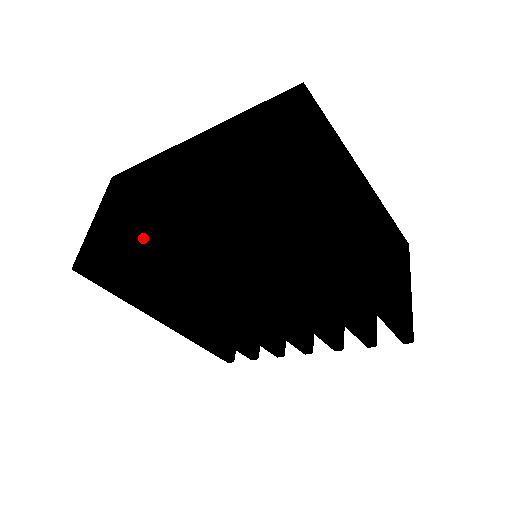
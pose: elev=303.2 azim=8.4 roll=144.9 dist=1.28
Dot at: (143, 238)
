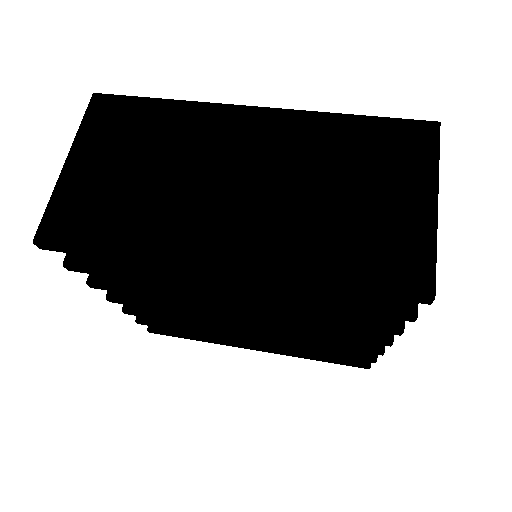
Dot at: occluded
